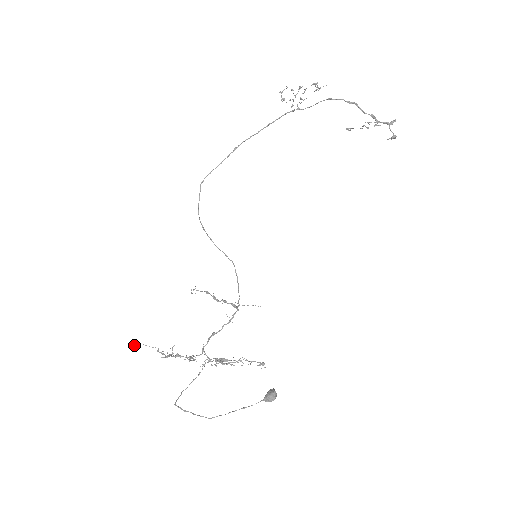
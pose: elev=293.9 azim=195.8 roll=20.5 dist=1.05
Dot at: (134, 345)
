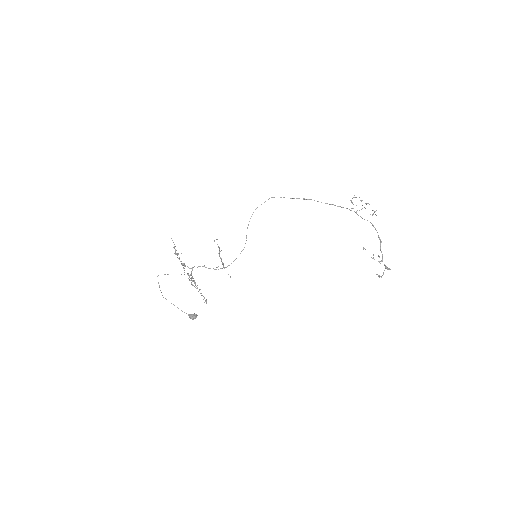
Dot at: occluded
